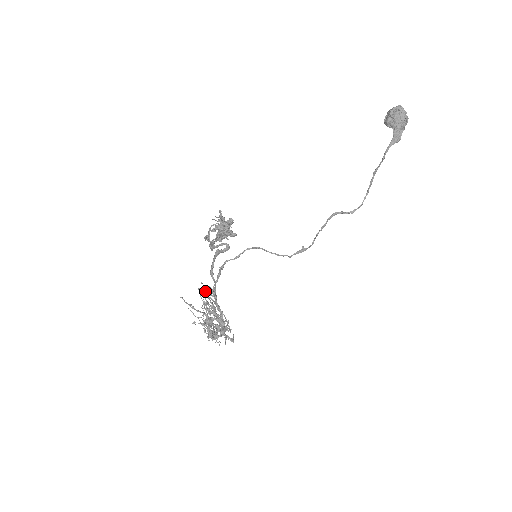
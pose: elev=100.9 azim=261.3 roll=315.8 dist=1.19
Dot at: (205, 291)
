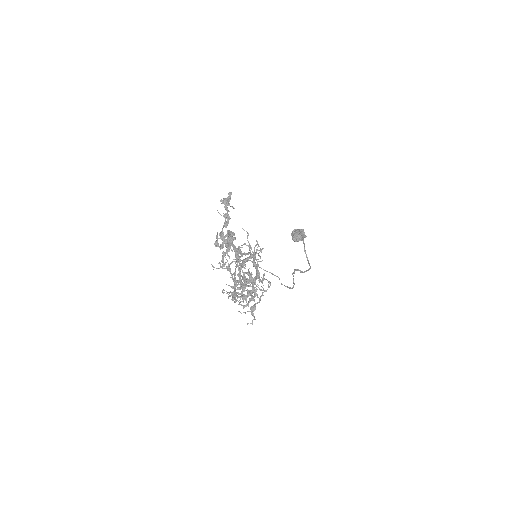
Dot at: (229, 266)
